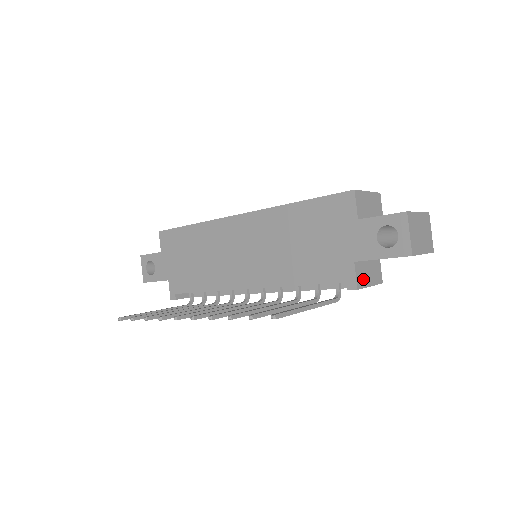
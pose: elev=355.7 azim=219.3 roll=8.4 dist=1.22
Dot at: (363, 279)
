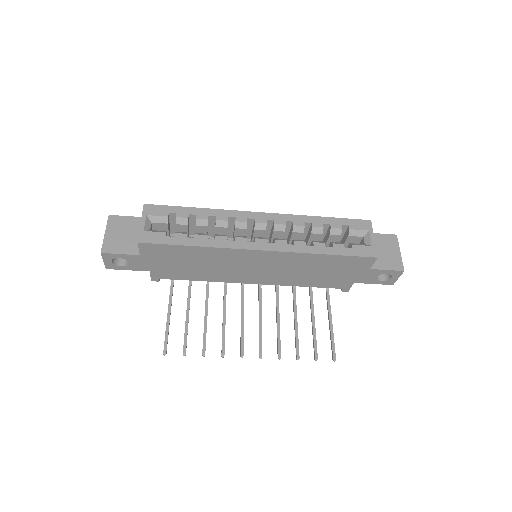
Dot at: occluded
